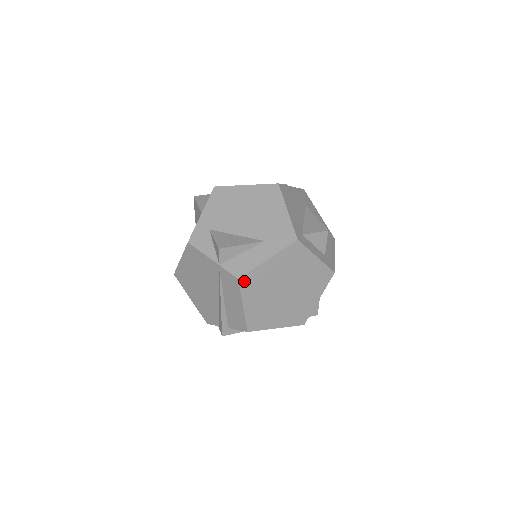
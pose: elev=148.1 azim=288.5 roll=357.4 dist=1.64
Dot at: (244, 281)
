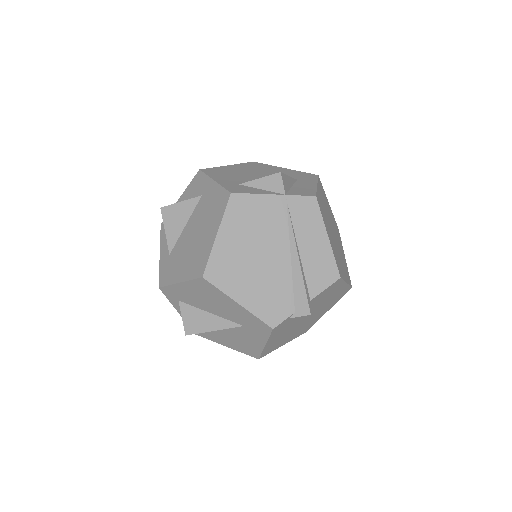
Dot at: (318, 202)
